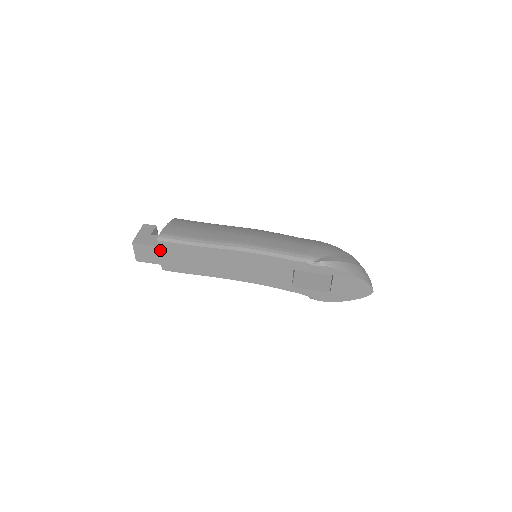
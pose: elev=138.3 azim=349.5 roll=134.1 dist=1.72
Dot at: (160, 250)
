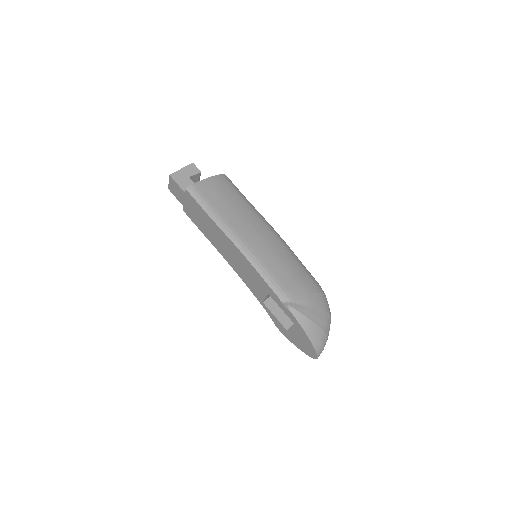
Dot at: (186, 197)
